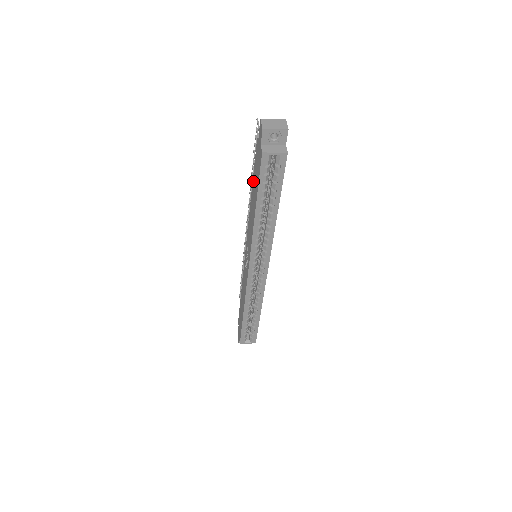
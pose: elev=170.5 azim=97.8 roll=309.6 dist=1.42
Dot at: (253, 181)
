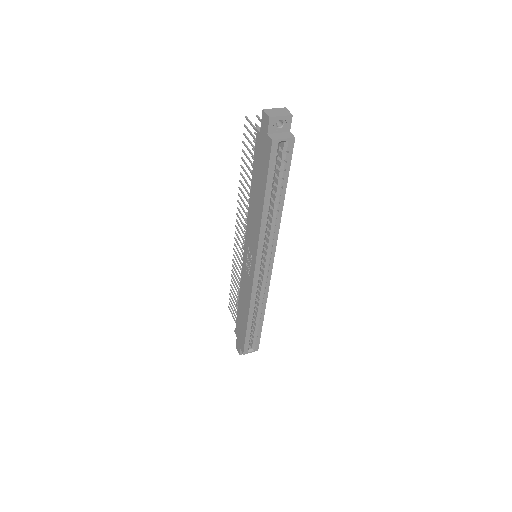
Dot at: (253, 176)
